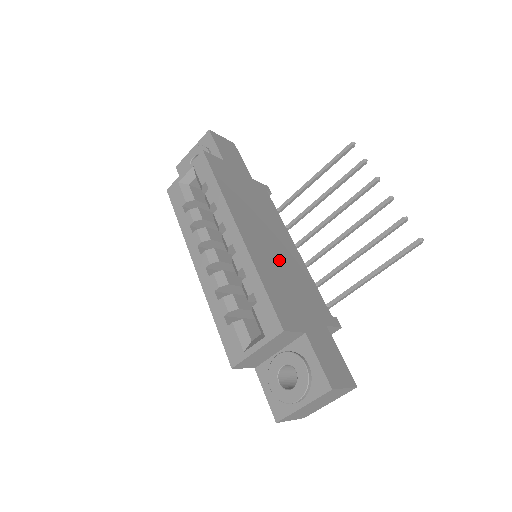
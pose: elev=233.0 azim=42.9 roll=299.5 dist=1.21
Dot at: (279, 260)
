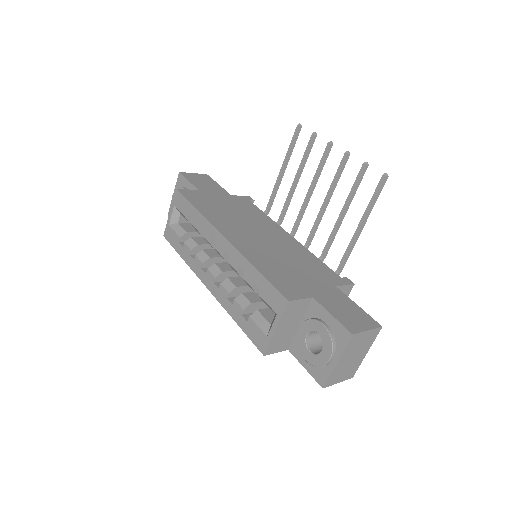
Dot at: (272, 249)
